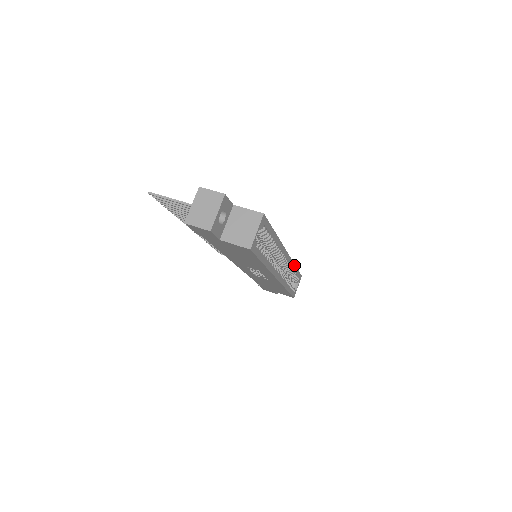
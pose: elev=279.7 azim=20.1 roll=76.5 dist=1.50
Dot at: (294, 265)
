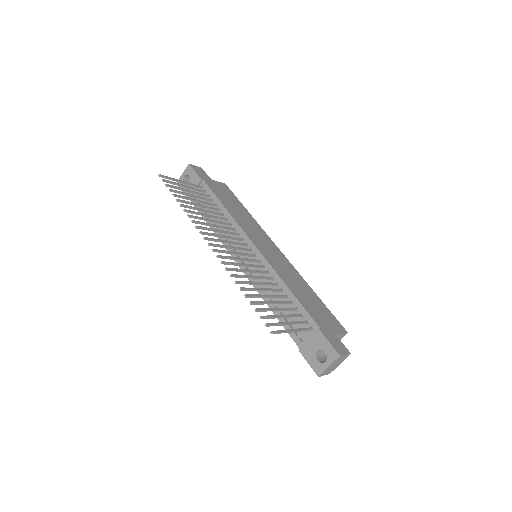
Dot at: (253, 219)
